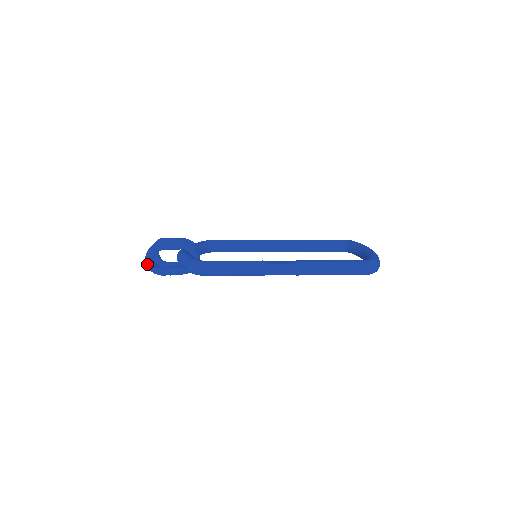
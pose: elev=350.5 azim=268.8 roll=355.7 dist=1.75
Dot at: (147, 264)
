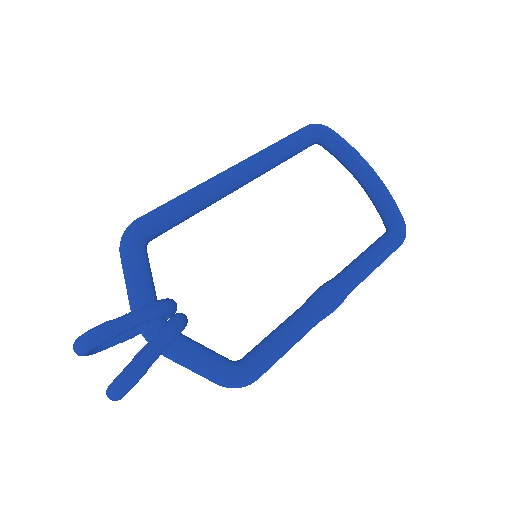
Dot at: occluded
